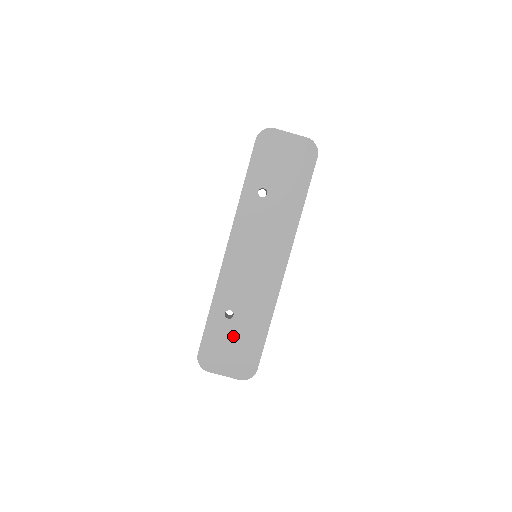
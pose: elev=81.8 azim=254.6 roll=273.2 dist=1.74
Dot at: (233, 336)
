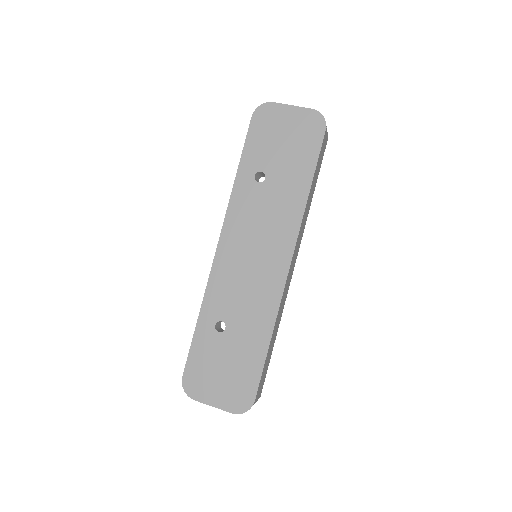
Dot at: (225, 355)
